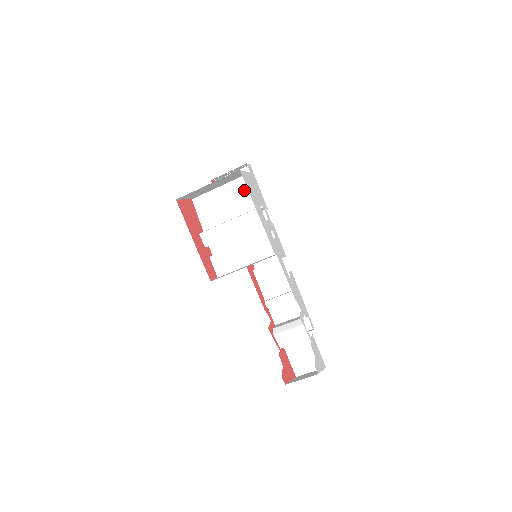
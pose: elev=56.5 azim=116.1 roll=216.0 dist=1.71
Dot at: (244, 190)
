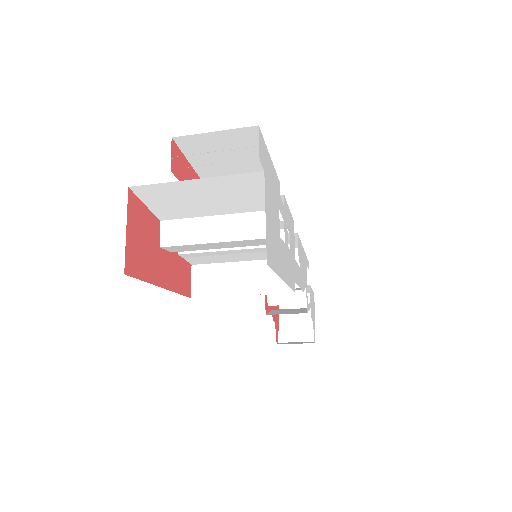
Dot at: (246, 190)
